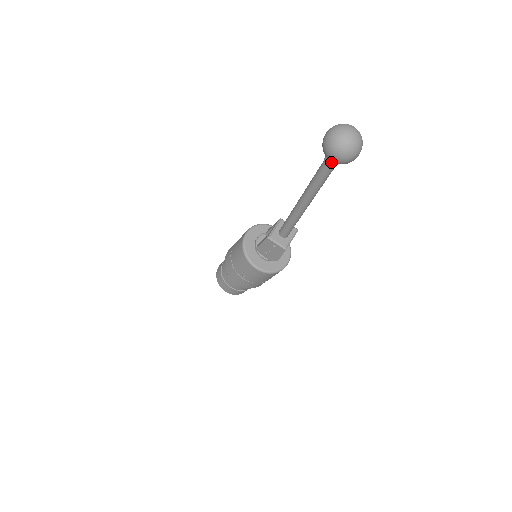
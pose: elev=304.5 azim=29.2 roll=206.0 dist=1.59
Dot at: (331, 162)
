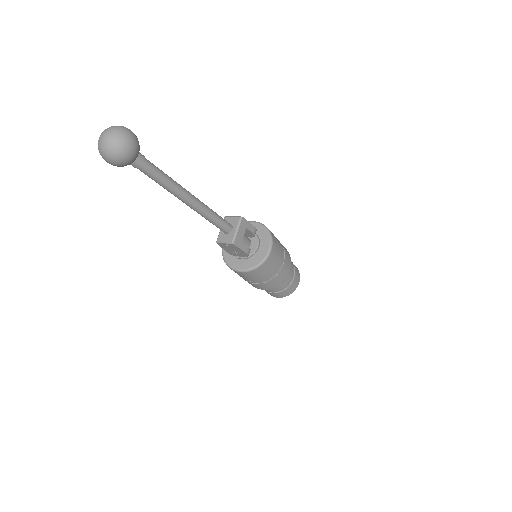
Dot at: (132, 165)
